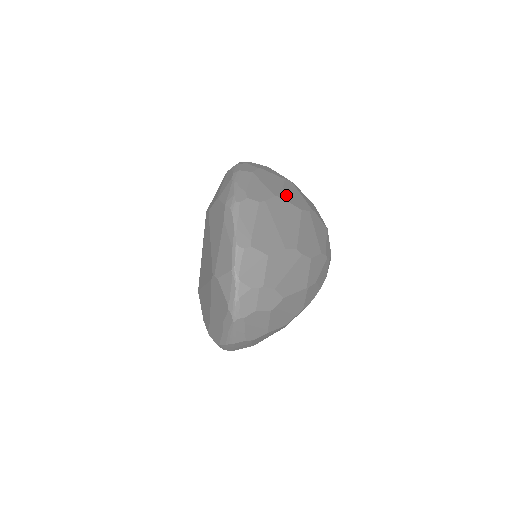
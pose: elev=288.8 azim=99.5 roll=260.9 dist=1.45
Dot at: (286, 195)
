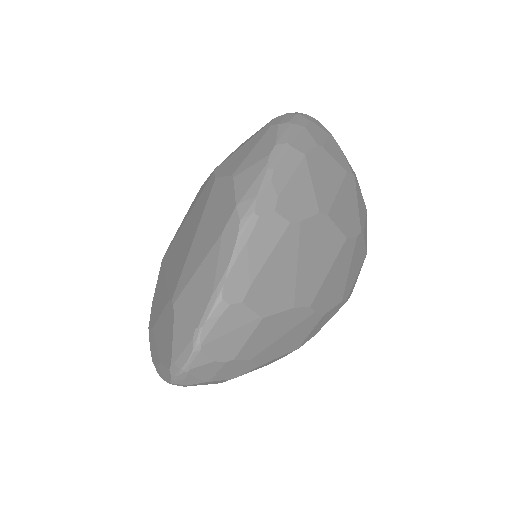
Dot at: (336, 208)
